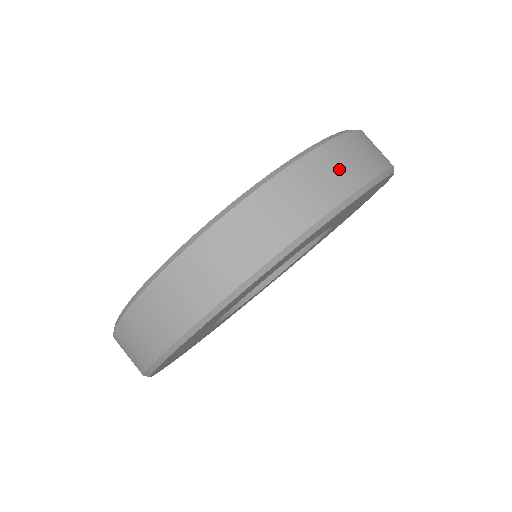
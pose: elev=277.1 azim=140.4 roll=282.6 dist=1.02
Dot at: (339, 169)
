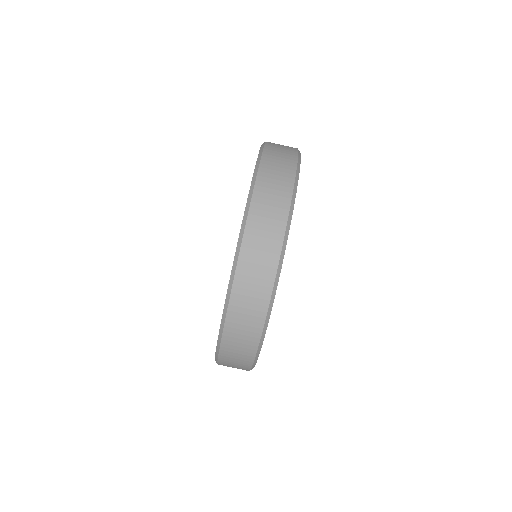
Dot at: (282, 146)
